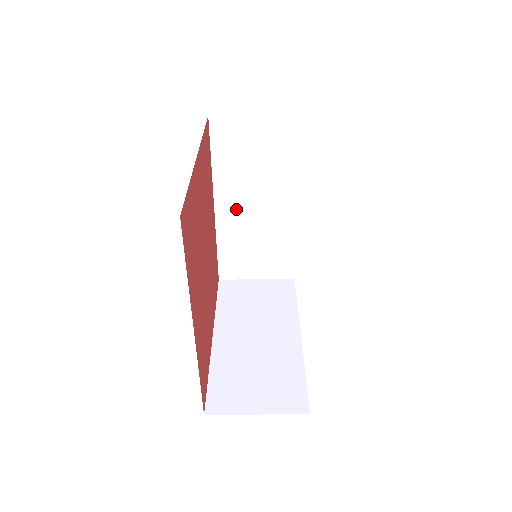
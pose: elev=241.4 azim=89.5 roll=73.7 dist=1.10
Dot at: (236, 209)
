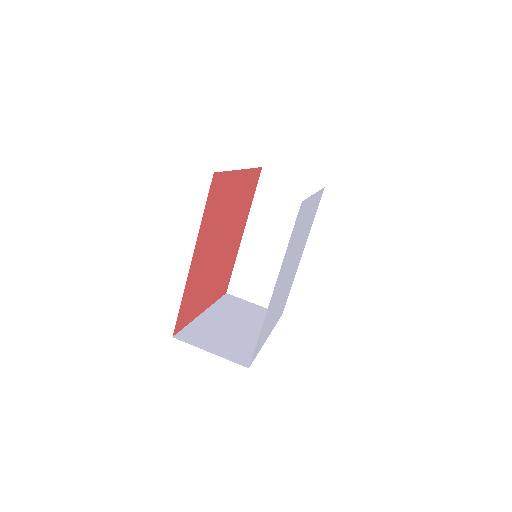
Dot at: (219, 319)
